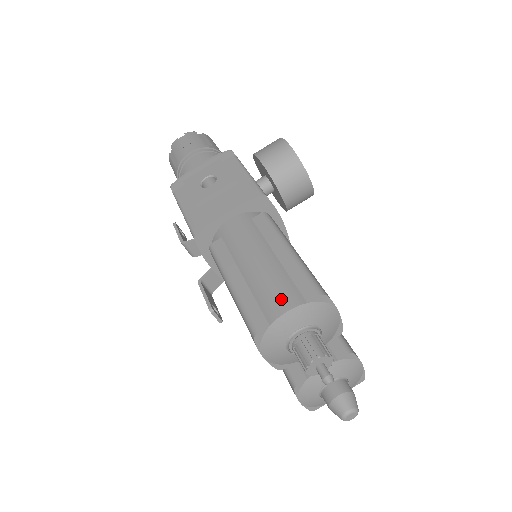
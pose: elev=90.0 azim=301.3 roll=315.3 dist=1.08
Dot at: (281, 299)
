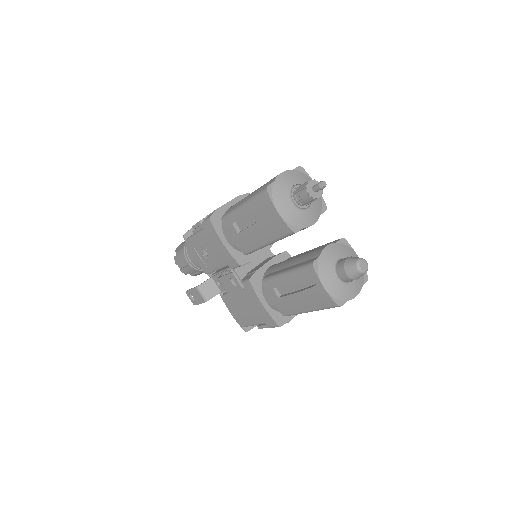
Dot at: occluded
